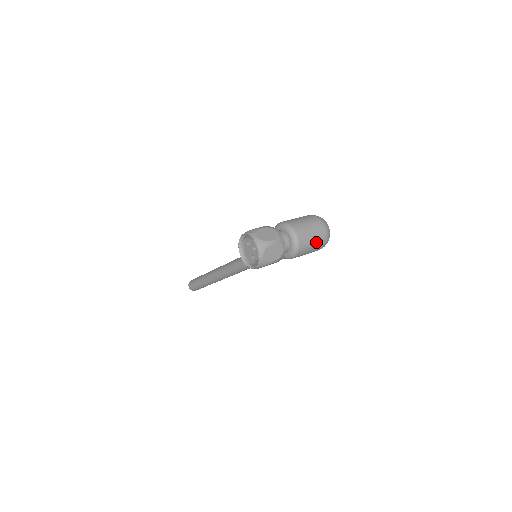
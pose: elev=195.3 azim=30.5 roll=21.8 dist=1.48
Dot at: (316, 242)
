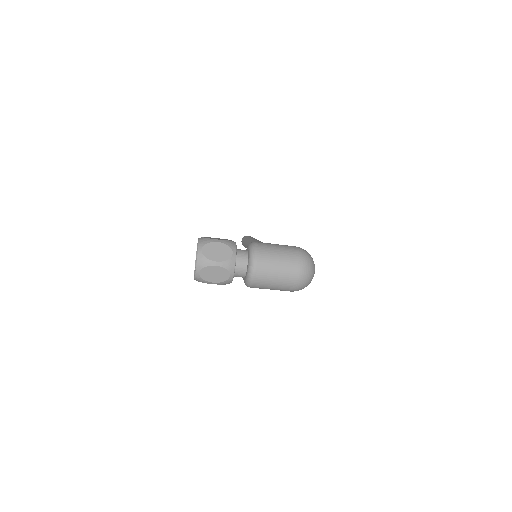
Dot at: (281, 283)
